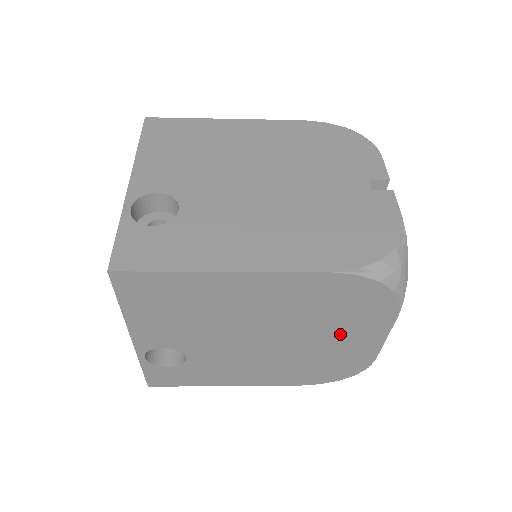
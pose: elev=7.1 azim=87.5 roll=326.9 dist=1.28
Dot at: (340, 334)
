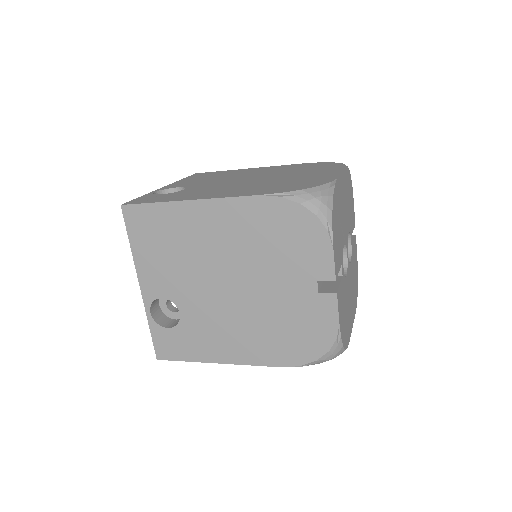
Dot at: occluded
